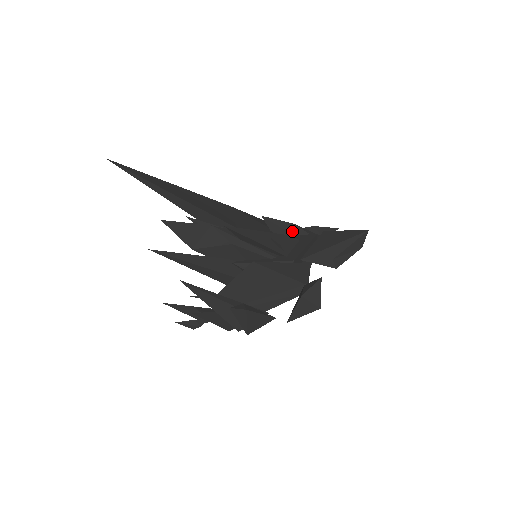
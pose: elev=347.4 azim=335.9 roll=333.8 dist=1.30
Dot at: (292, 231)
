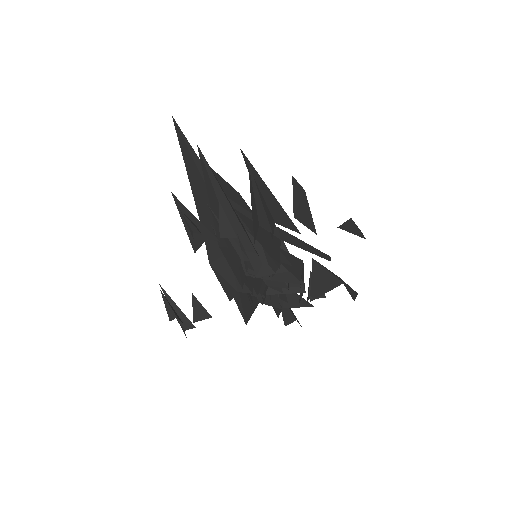
Dot at: occluded
